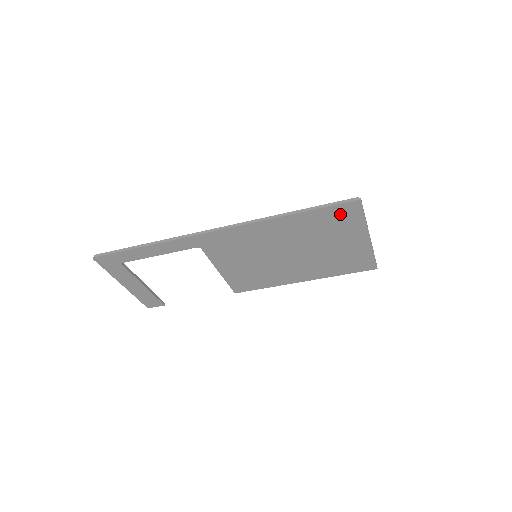
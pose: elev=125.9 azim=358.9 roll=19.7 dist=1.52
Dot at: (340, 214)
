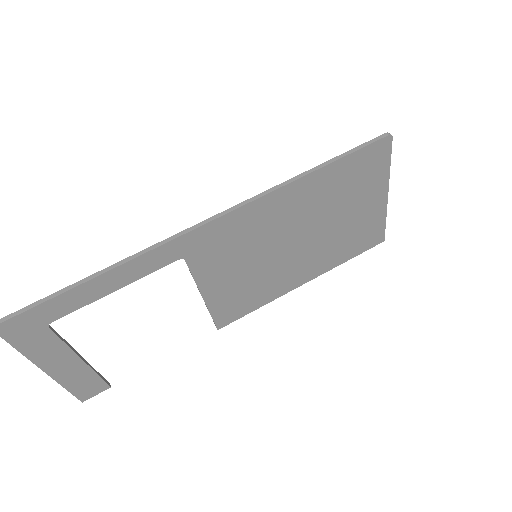
Dot at: (367, 161)
